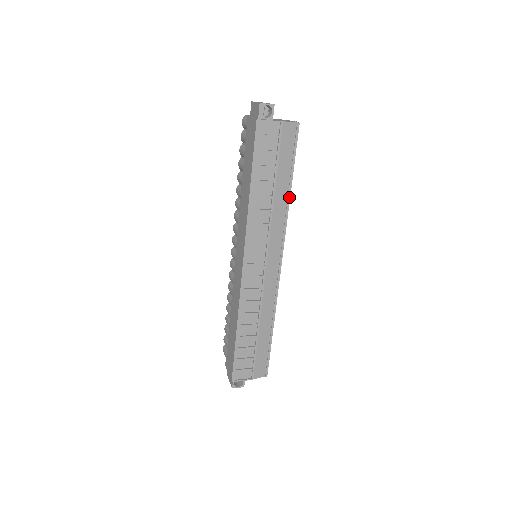
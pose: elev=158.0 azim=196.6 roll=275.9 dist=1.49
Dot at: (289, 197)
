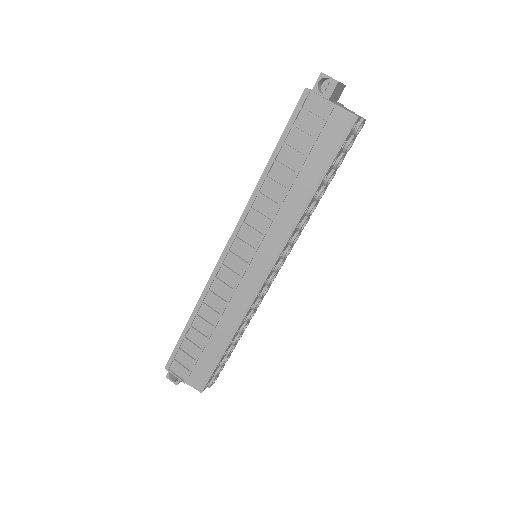
Dot at: (308, 203)
